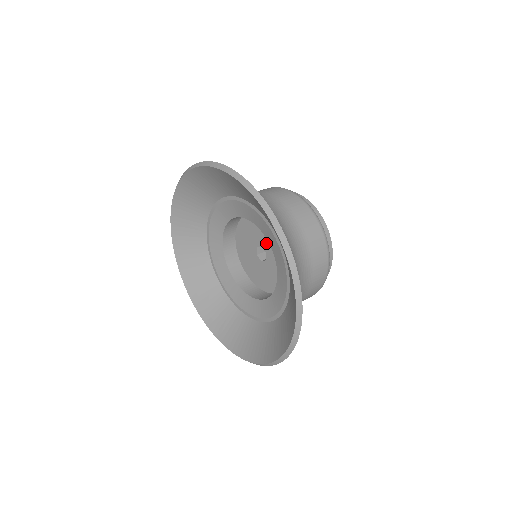
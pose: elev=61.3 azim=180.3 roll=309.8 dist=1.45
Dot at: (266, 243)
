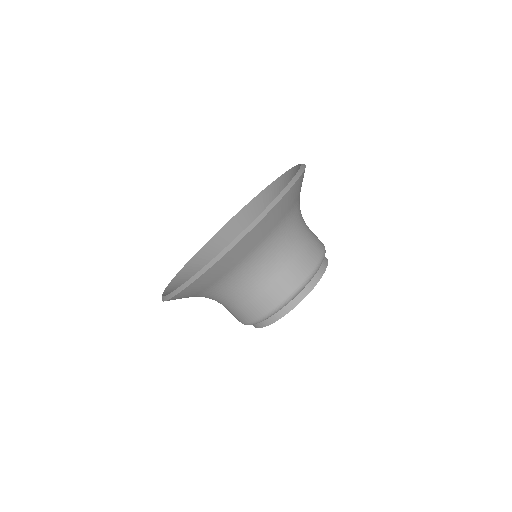
Dot at: occluded
